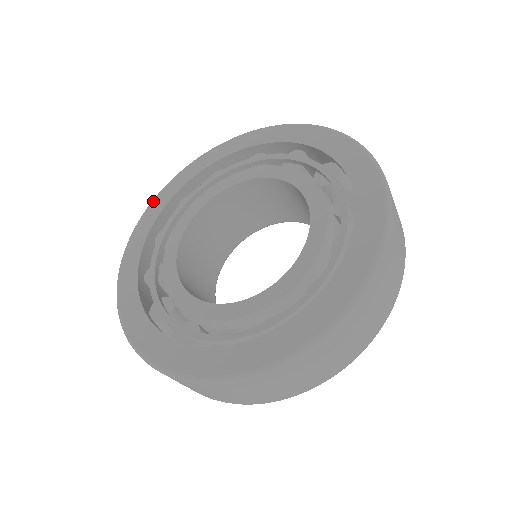
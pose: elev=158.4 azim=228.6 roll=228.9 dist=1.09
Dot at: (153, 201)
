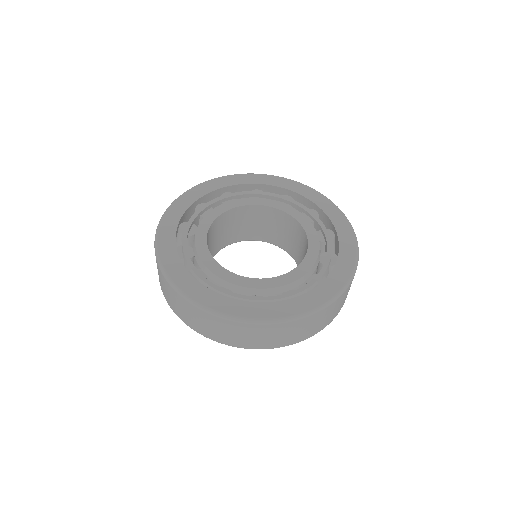
Dot at: (178, 199)
